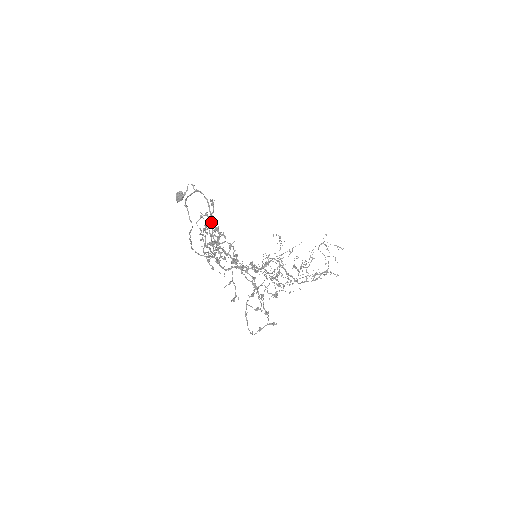
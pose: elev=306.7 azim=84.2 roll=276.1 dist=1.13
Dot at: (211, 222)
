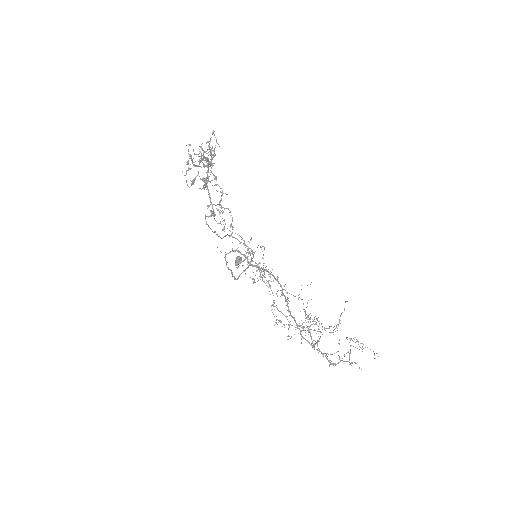
Dot at: occluded
